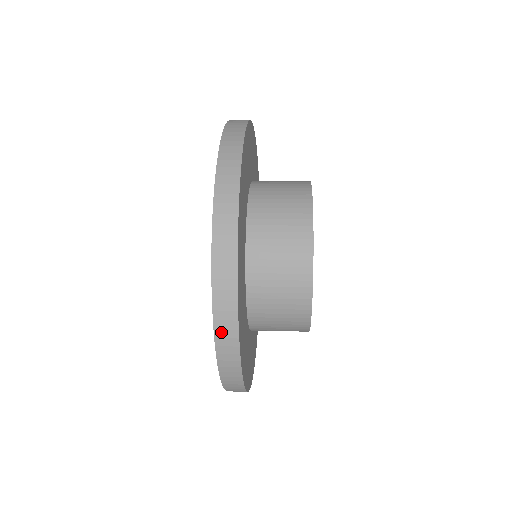
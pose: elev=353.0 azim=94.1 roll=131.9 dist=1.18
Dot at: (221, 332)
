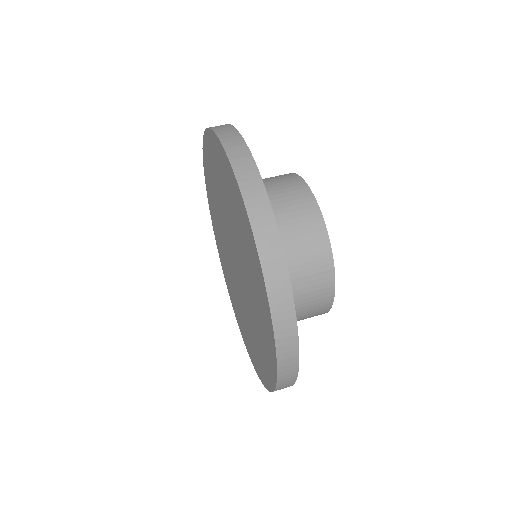
Dot at: occluded
